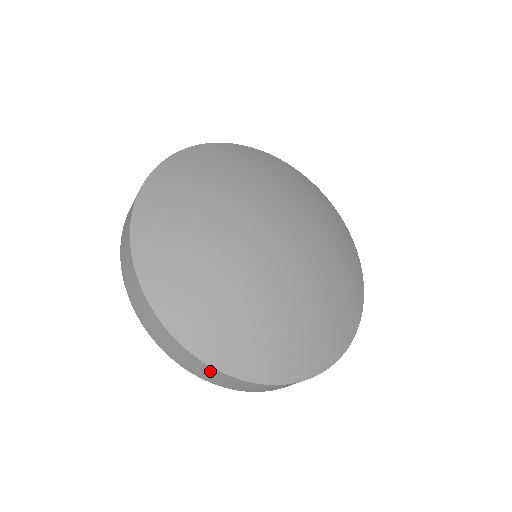
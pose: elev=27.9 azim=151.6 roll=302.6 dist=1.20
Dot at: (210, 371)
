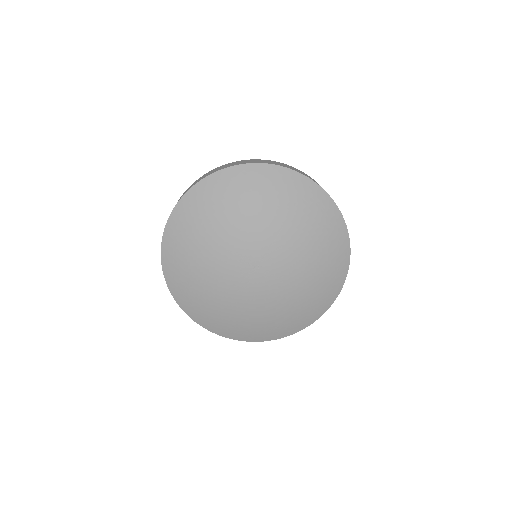
Dot at: occluded
